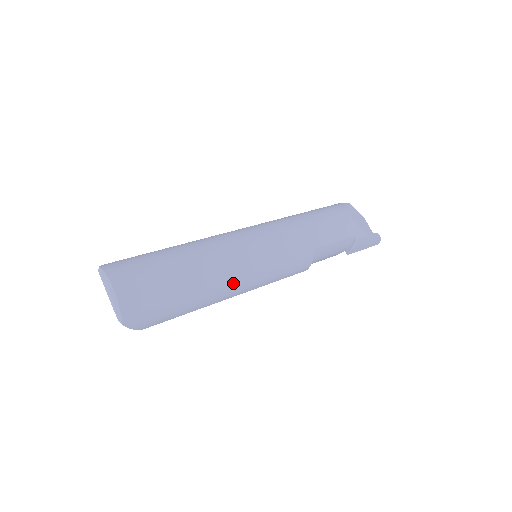
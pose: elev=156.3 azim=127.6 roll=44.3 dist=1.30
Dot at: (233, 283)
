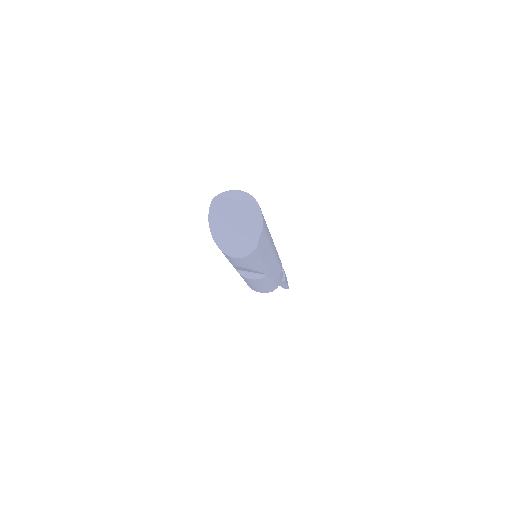
Dot at: occluded
